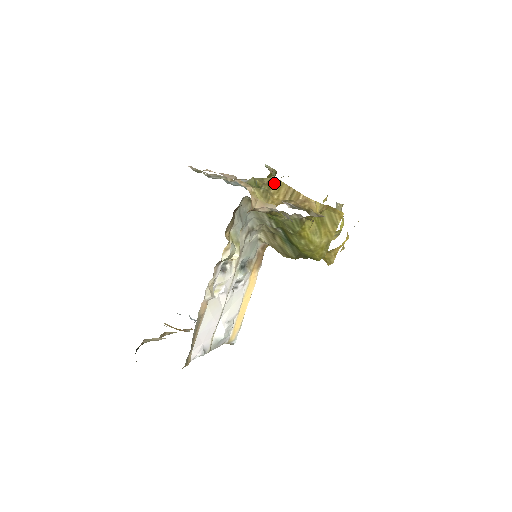
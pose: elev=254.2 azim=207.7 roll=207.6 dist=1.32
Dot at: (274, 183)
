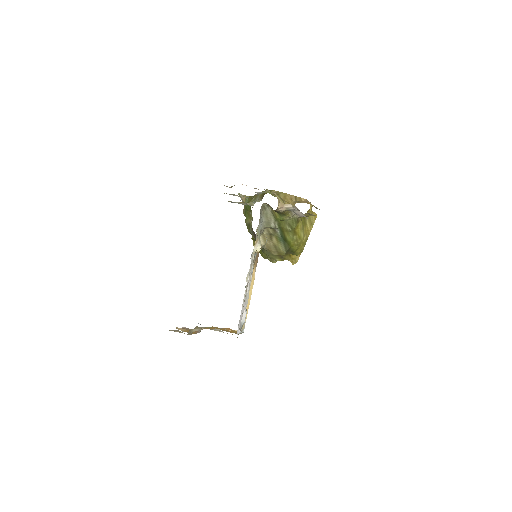
Dot at: (279, 193)
